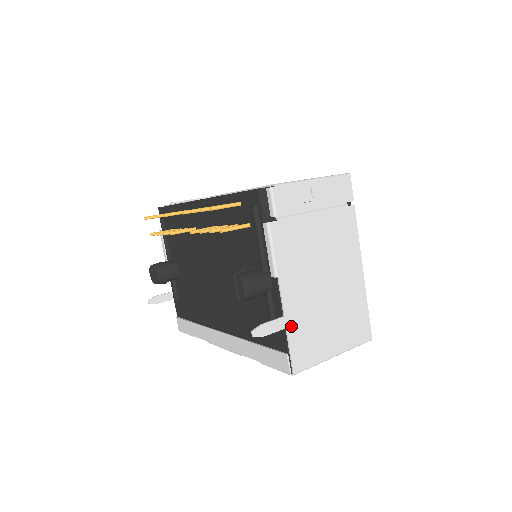
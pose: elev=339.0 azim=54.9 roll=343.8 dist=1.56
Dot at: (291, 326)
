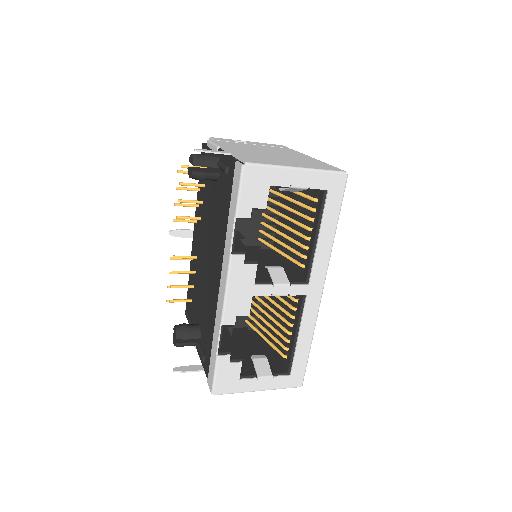
Dot at: (237, 154)
